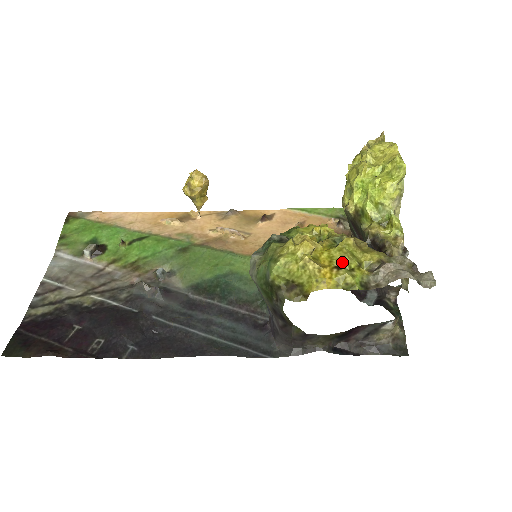
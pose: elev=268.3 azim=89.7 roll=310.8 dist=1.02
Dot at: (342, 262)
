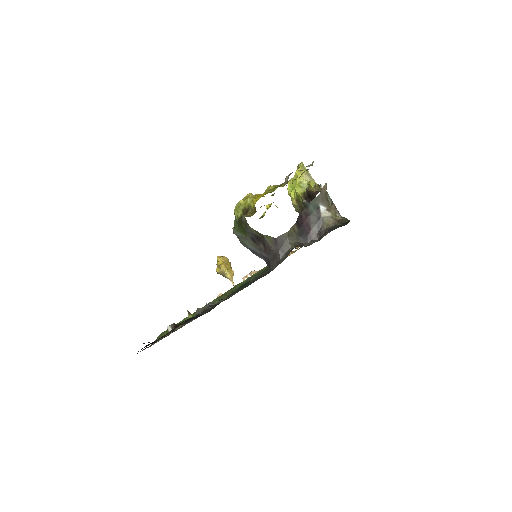
Dot at: occluded
